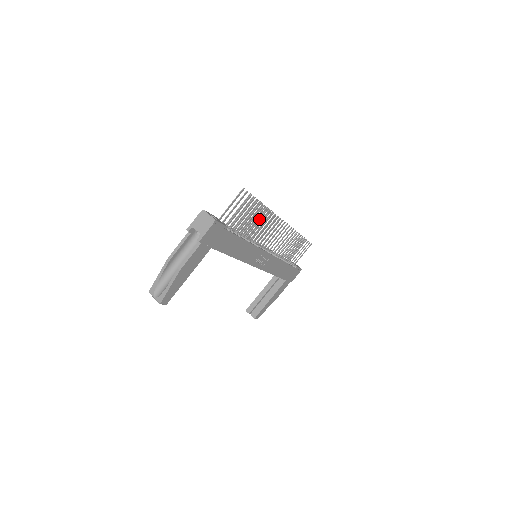
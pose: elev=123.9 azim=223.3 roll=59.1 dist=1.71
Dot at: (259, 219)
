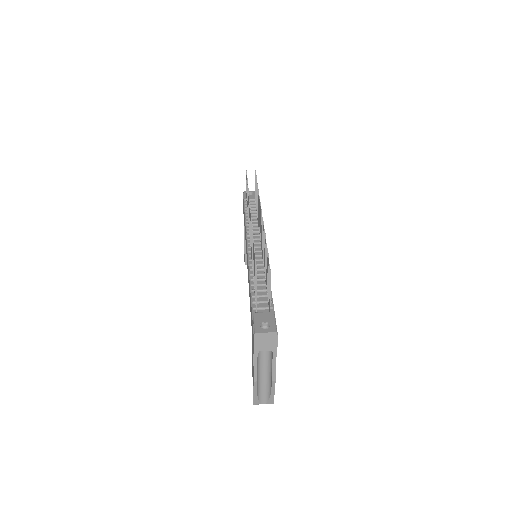
Dot at: (252, 245)
